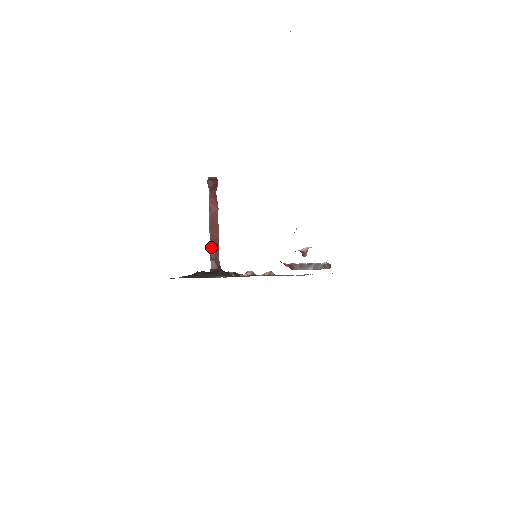
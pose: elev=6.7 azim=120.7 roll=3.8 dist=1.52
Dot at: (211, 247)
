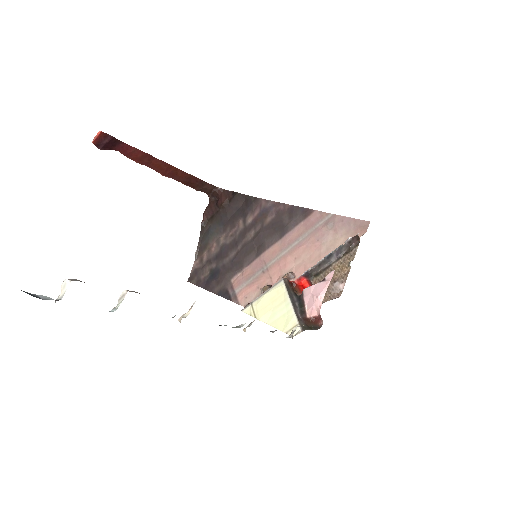
Dot at: (186, 184)
